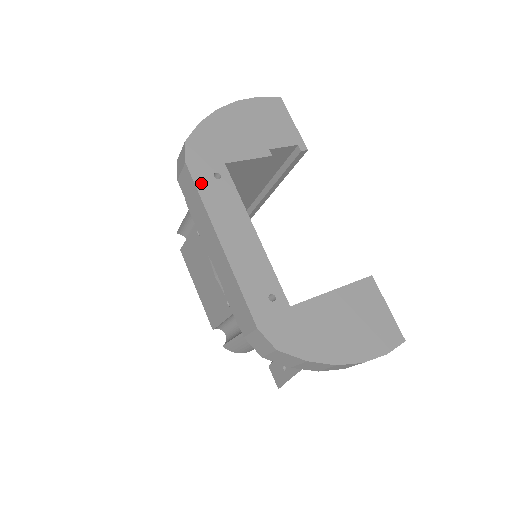
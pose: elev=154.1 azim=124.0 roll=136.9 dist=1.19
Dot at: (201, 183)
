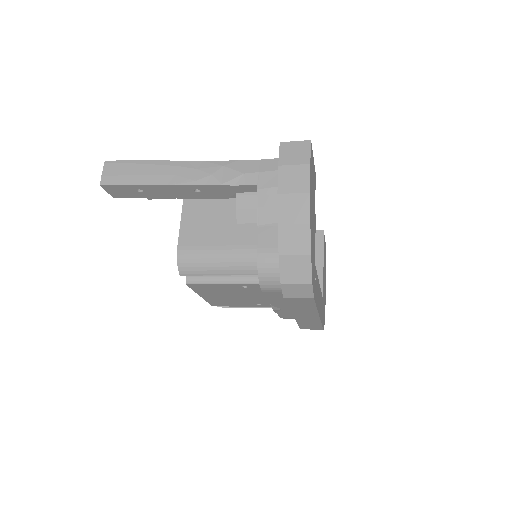
Dot at: occluded
